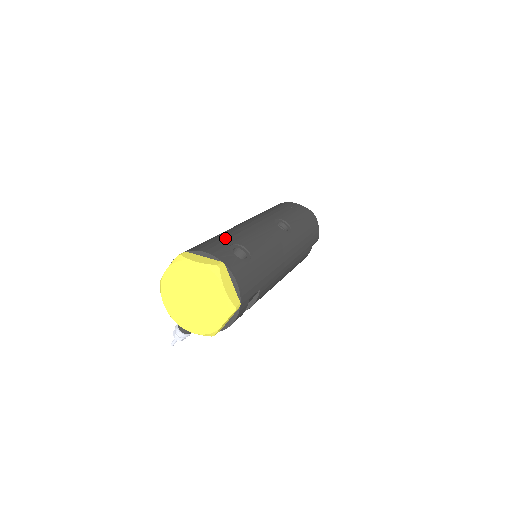
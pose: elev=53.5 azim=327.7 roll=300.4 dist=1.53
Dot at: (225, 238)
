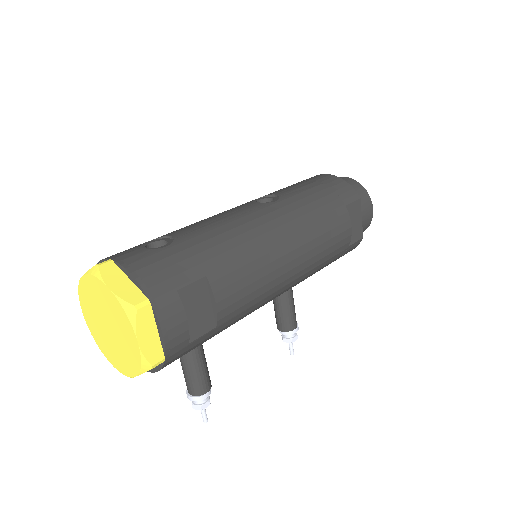
Dot at: occluded
